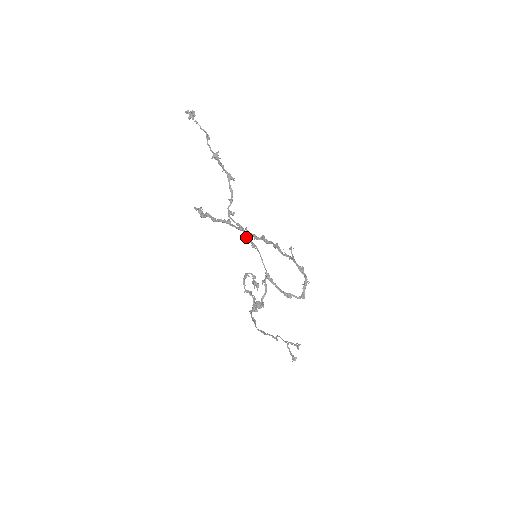
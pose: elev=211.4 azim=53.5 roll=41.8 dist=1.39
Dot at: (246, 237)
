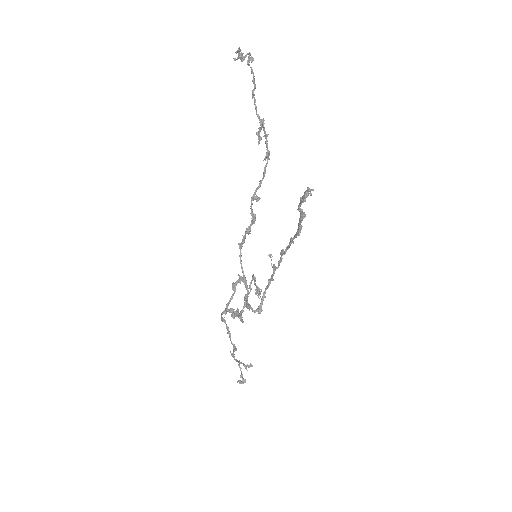
Dot at: (249, 230)
